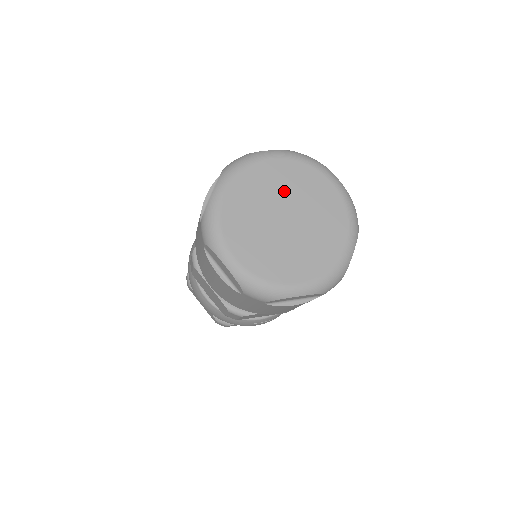
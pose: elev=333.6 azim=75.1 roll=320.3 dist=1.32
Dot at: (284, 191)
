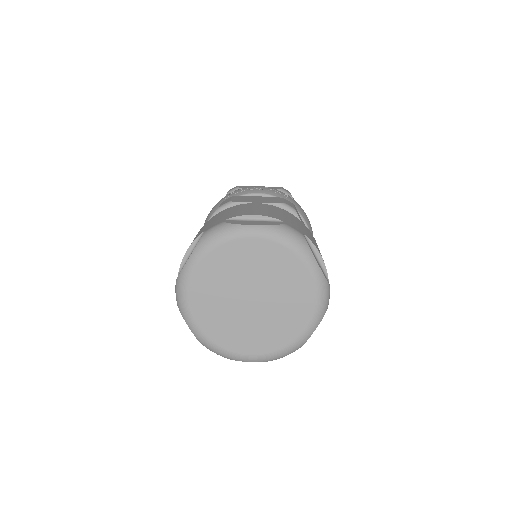
Dot at: (255, 272)
